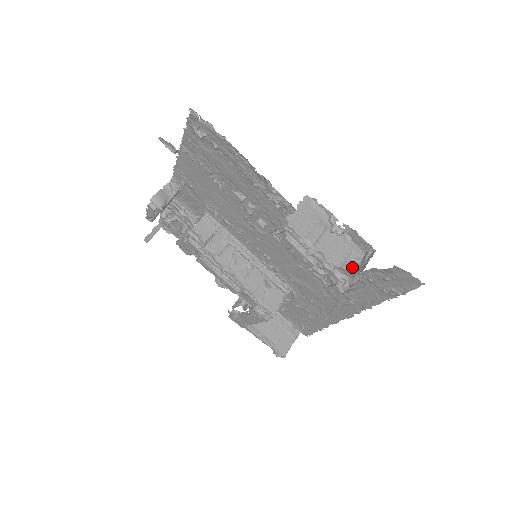
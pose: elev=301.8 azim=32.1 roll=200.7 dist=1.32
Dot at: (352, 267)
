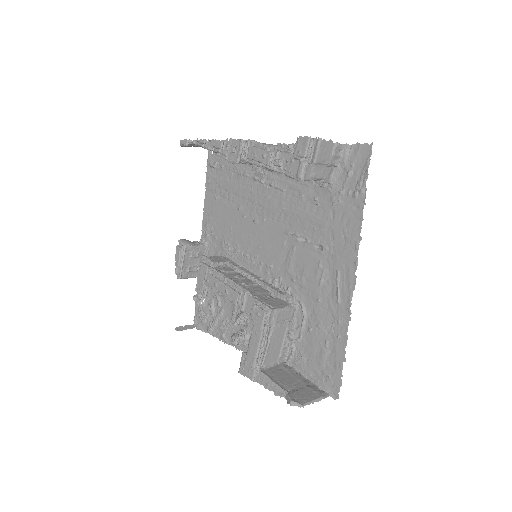
Dot at: occluded
